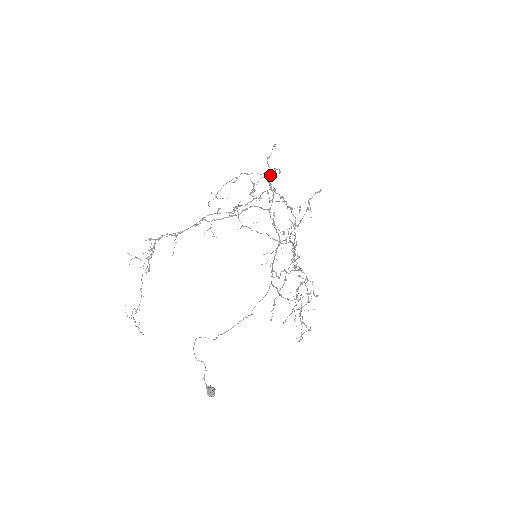
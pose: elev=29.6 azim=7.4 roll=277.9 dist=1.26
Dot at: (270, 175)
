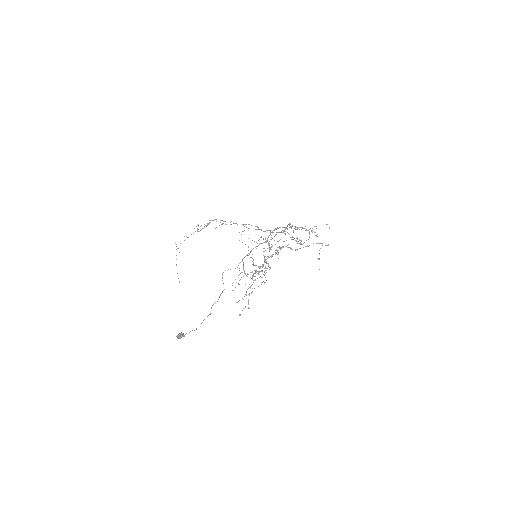
Dot at: (305, 230)
